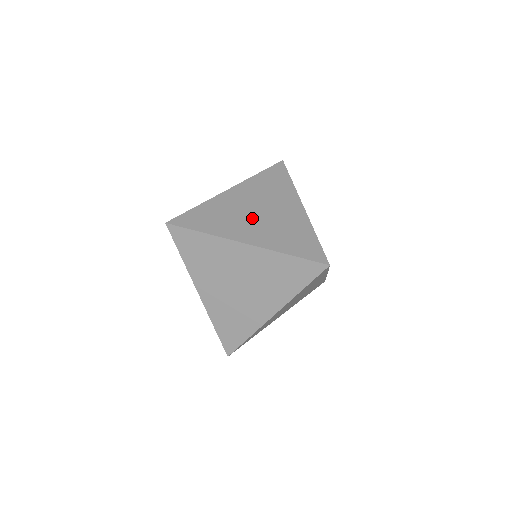
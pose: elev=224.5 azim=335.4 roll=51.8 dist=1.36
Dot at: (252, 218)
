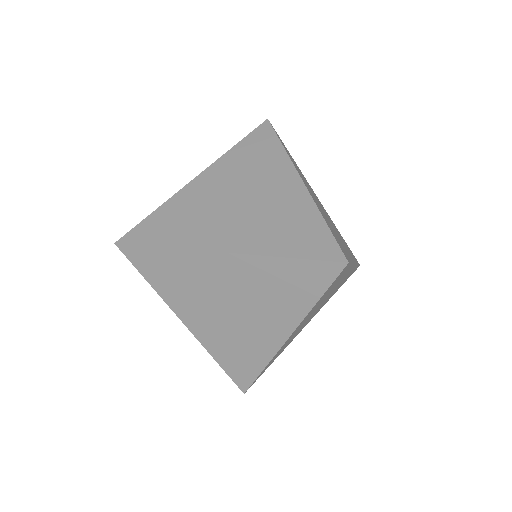
Dot at: occluded
